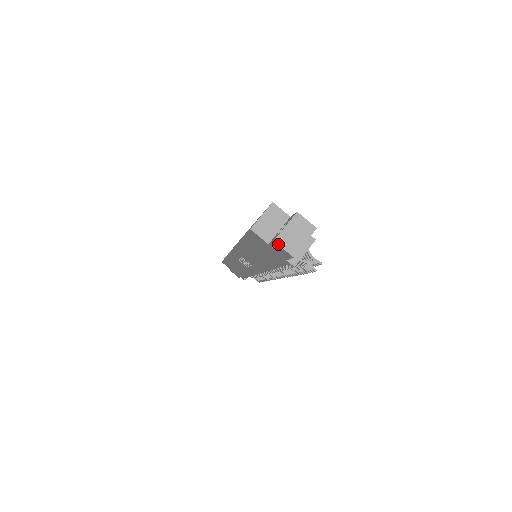
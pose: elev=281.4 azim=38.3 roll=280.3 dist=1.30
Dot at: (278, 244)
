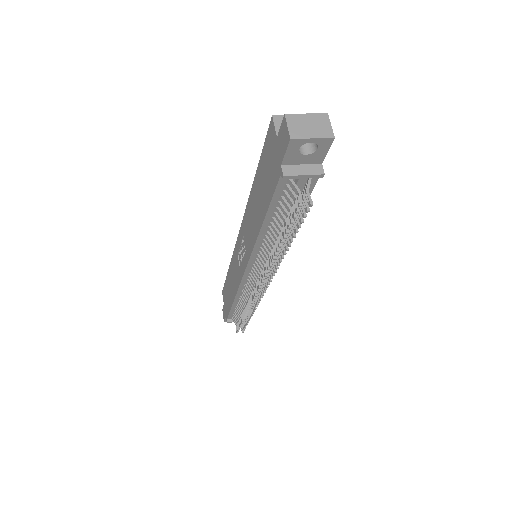
Dot at: (286, 119)
